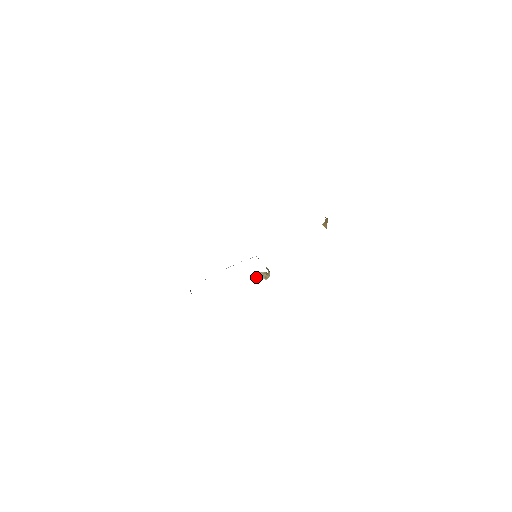
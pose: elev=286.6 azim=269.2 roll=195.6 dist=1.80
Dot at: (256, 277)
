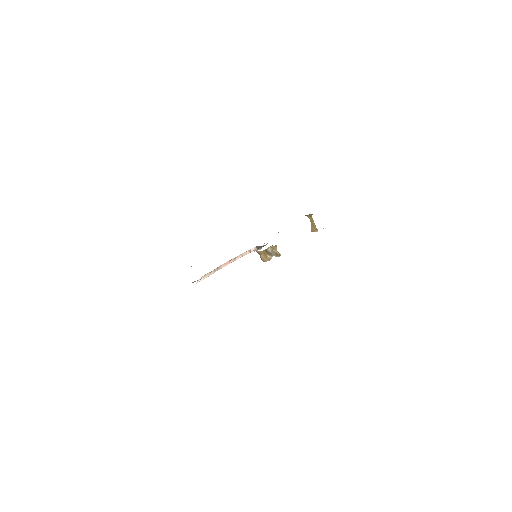
Dot at: (265, 257)
